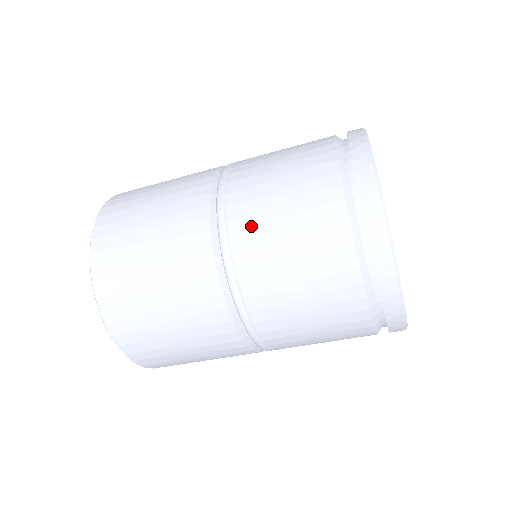
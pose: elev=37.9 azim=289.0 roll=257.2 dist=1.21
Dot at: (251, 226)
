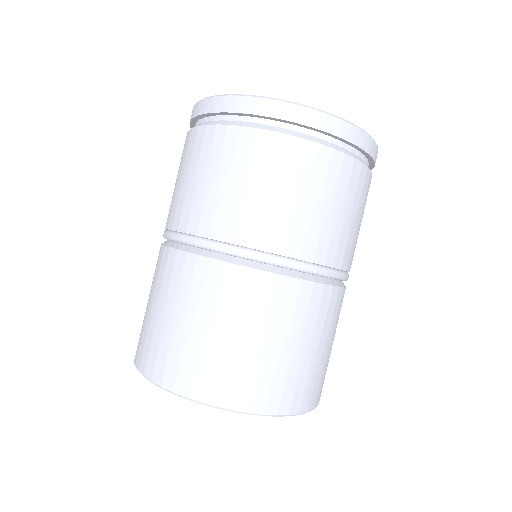
Dot at: (211, 214)
